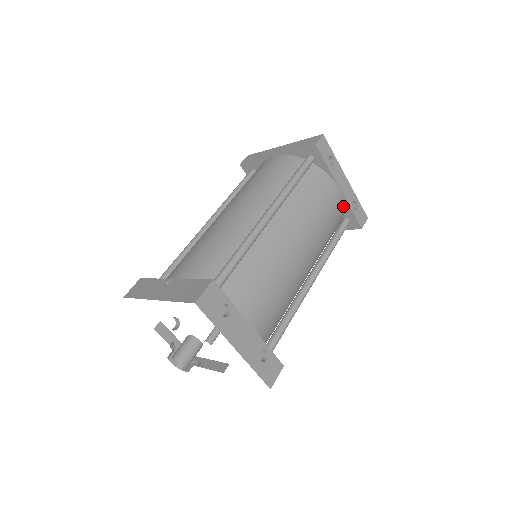
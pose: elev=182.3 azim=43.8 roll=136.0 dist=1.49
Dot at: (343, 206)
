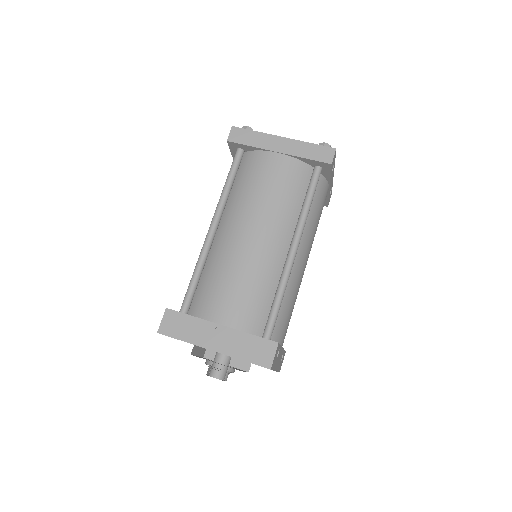
Dot at: occluded
